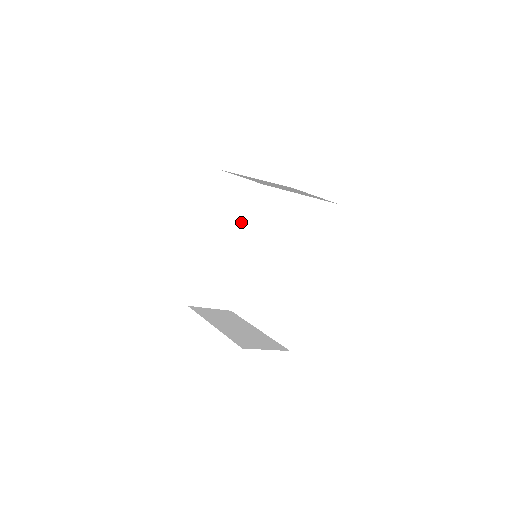
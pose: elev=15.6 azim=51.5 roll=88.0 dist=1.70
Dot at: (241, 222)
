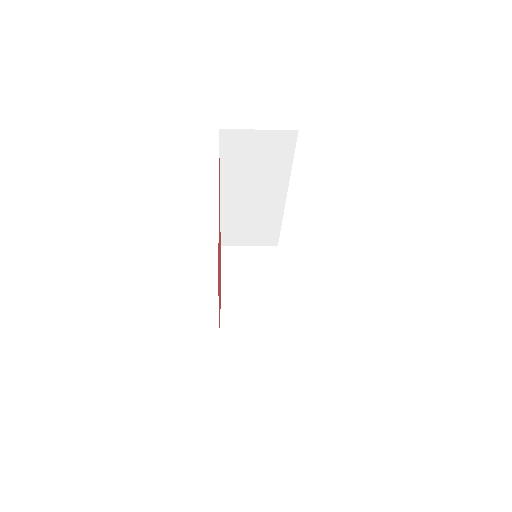
Dot at: (270, 175)
